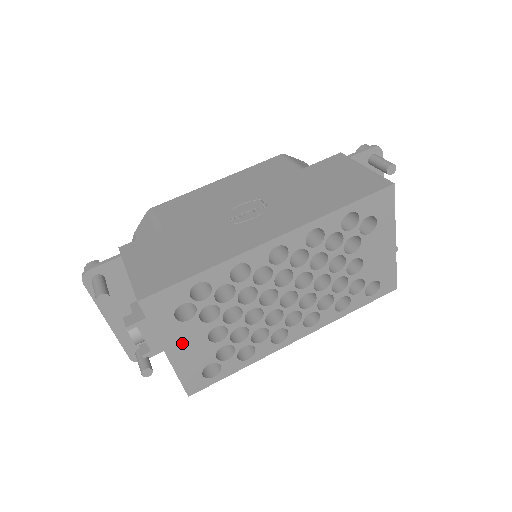
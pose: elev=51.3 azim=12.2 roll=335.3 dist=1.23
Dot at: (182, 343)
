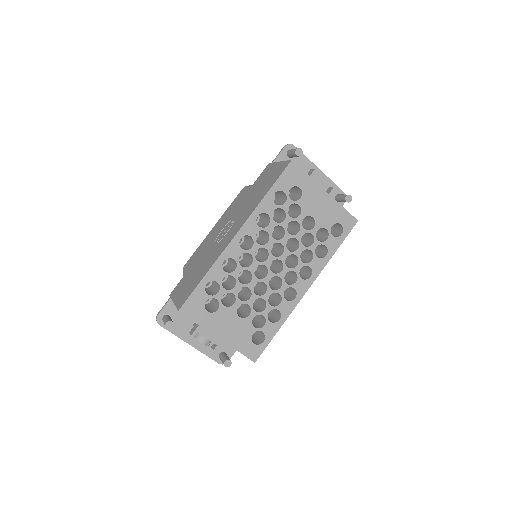
Dot at: (224, 326)
